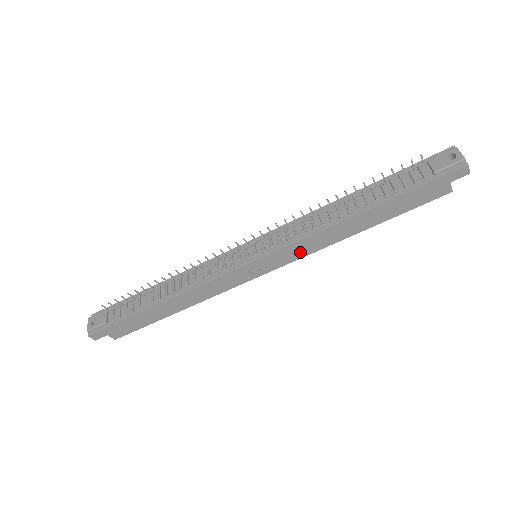
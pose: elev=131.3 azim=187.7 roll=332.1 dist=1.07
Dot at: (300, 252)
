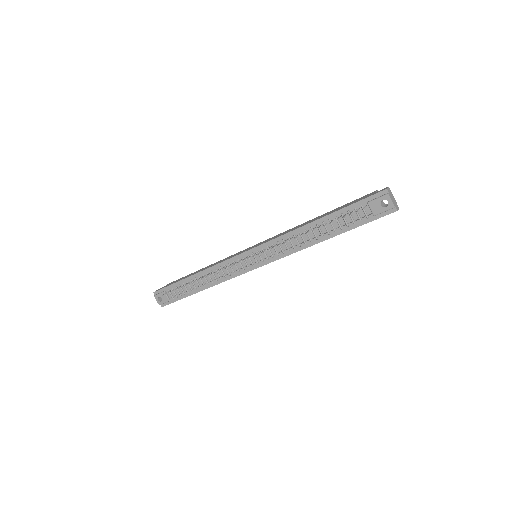
Dot at: occluded
